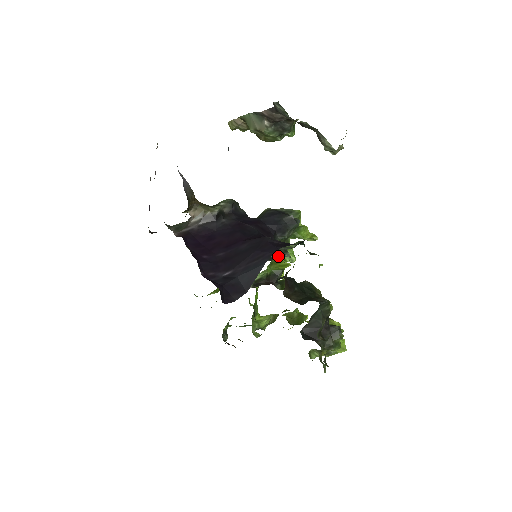
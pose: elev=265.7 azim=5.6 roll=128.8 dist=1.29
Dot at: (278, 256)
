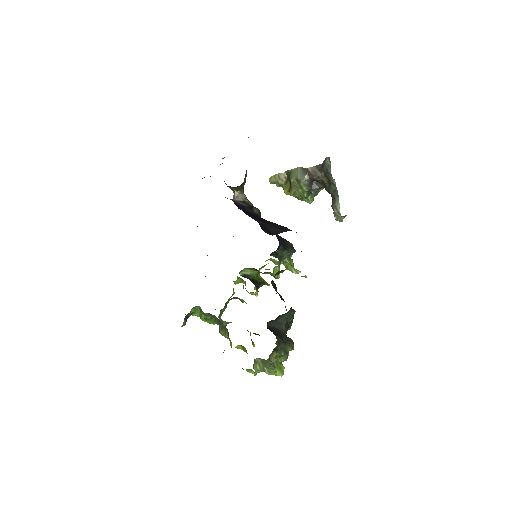
Dot at: occluded
